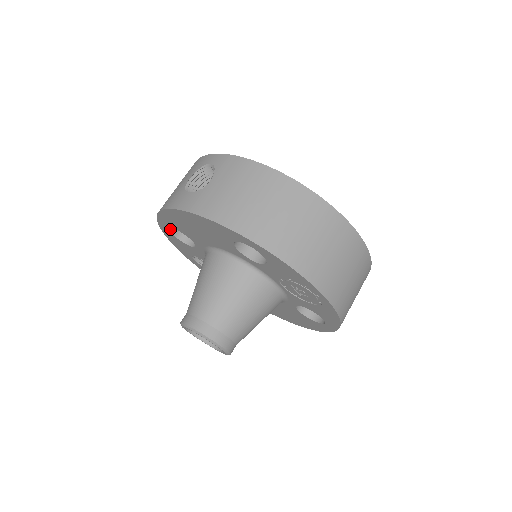
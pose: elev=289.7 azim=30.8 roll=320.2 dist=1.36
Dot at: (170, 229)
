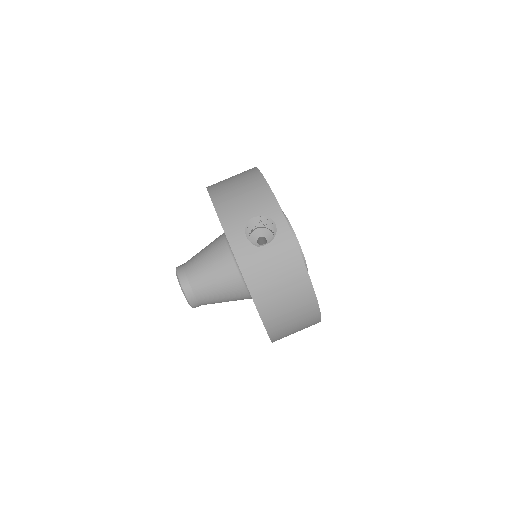
Dot at: occluded
